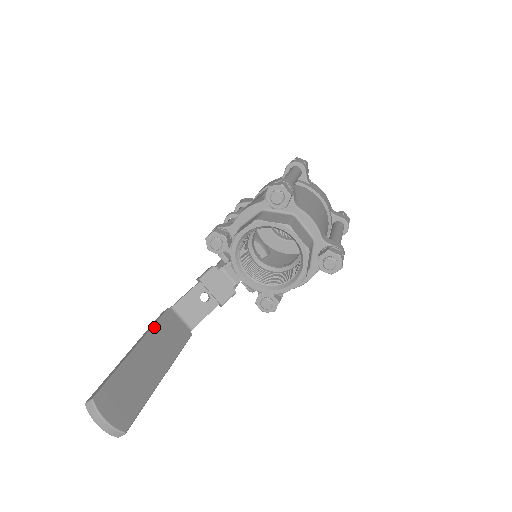
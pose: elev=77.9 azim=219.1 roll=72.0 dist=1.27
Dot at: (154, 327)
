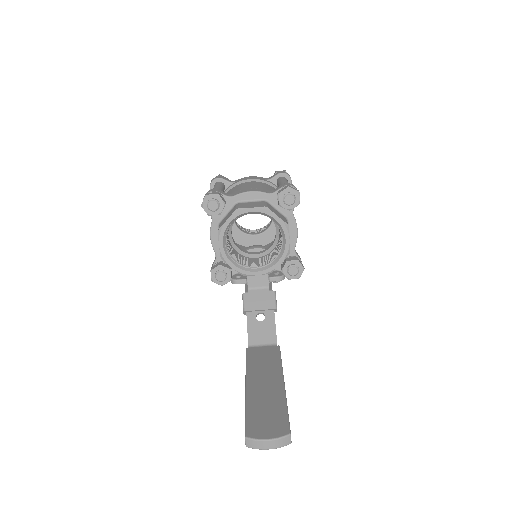
Dot at: (247, 366)
